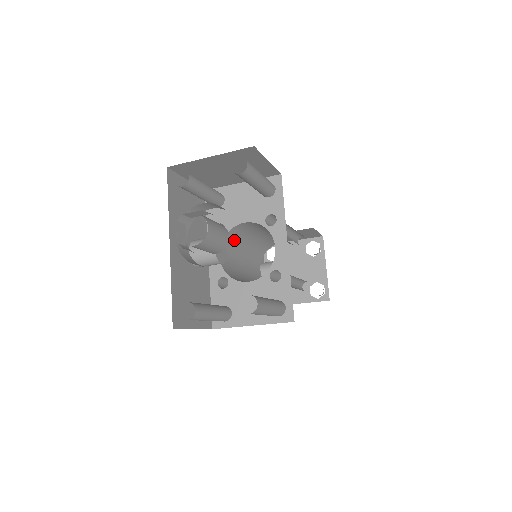
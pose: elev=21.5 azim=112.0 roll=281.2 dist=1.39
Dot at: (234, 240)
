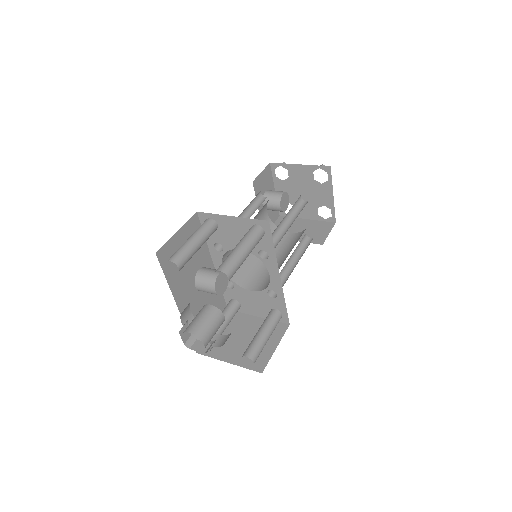
Dot at: occluded
